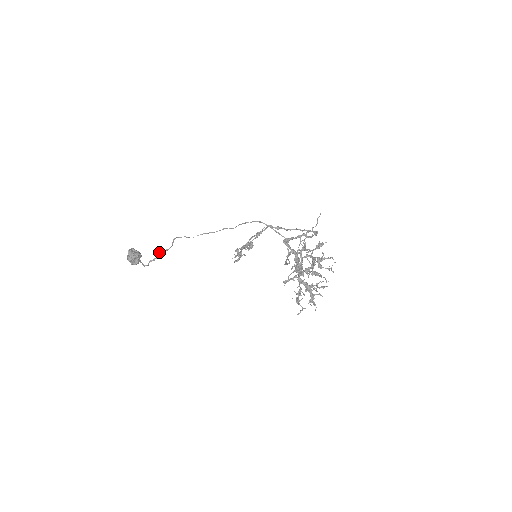
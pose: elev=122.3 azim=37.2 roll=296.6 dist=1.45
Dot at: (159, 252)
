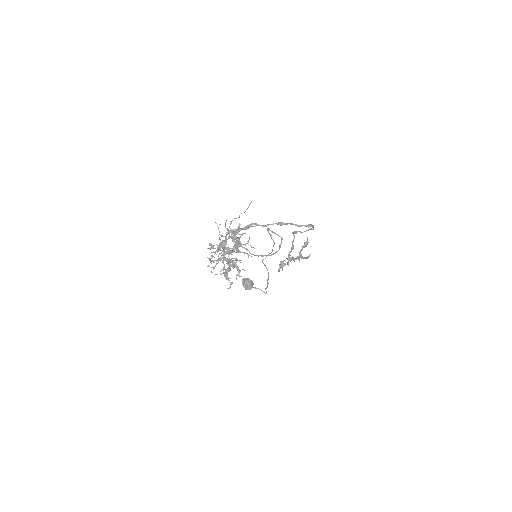
Dot at: (267, 279)
